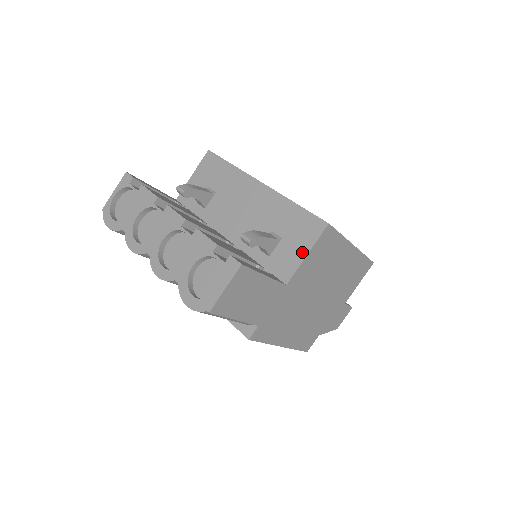
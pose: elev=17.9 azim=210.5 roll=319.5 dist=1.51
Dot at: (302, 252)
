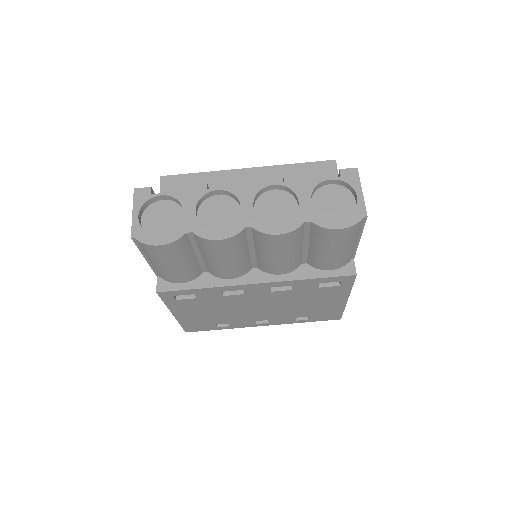
Dot at: occluded
